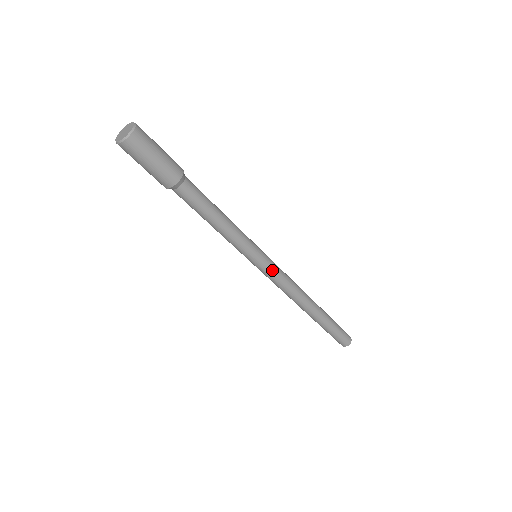
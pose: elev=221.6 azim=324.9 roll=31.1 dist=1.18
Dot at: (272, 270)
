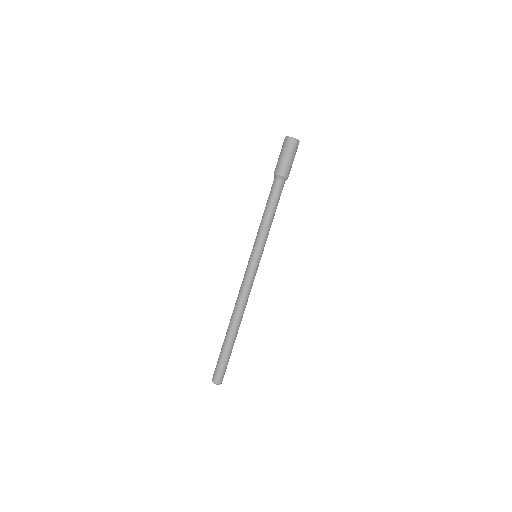
Dot at: (254, 271)
